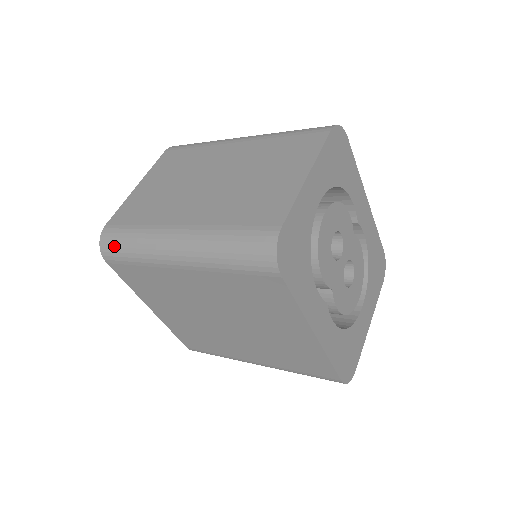
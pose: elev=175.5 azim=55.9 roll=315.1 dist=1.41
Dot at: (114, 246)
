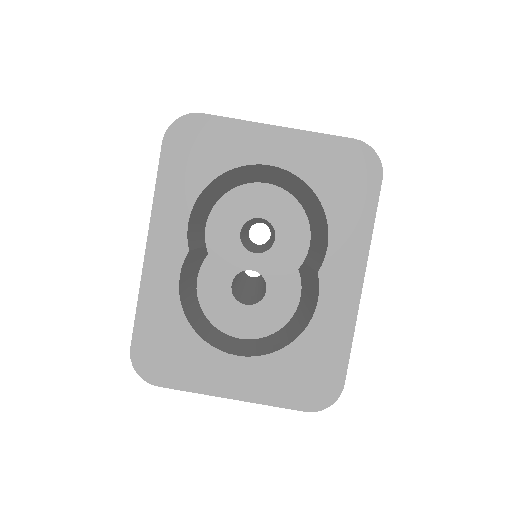
Dot at: occluded
